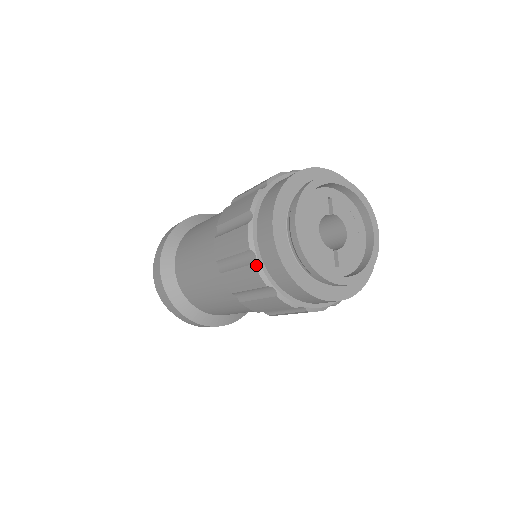
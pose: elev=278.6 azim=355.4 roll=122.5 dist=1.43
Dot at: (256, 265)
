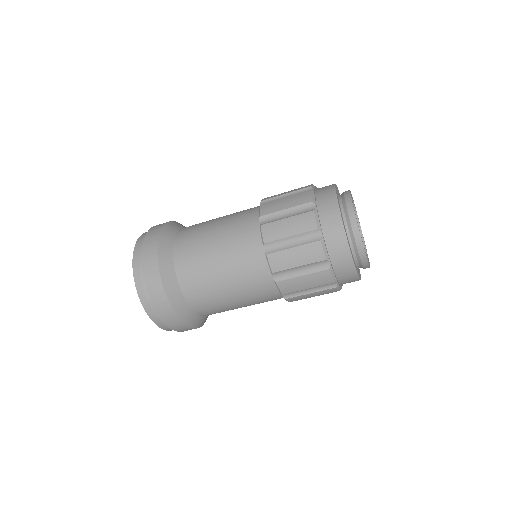
Dot at: (315, 212)
